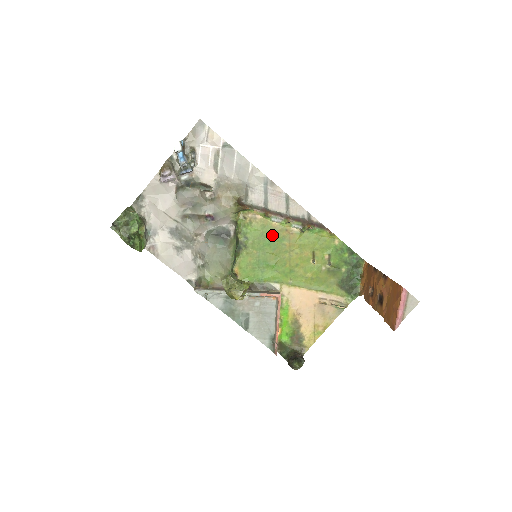
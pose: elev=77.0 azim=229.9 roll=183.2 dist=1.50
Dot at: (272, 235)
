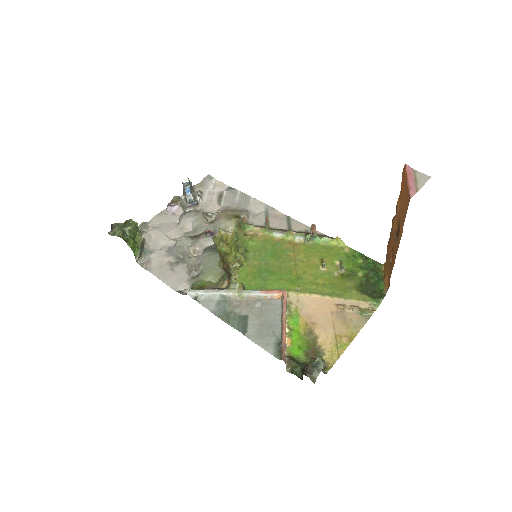
Dot at: (274, 247)
